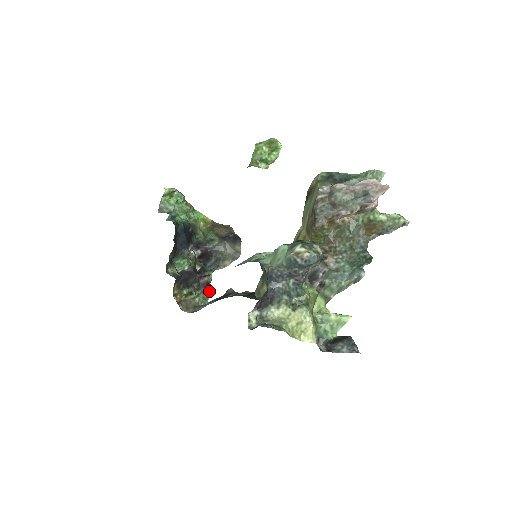
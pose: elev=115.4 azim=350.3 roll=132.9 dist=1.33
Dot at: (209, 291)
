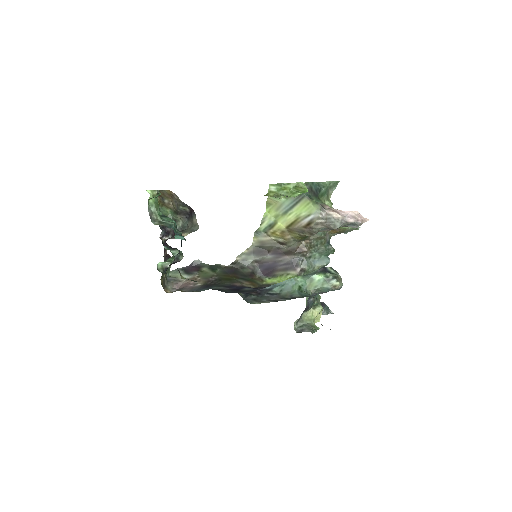
Dot at: occluded
